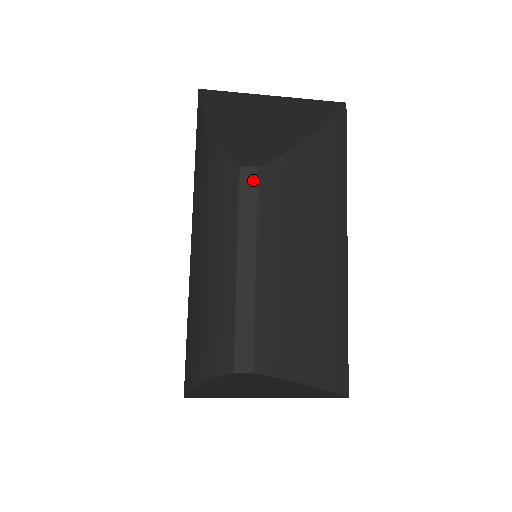
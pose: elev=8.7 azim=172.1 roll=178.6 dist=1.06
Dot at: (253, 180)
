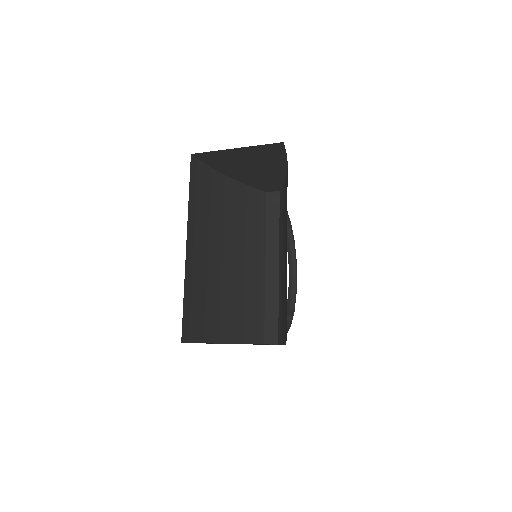
Dot at: (276, 201)
